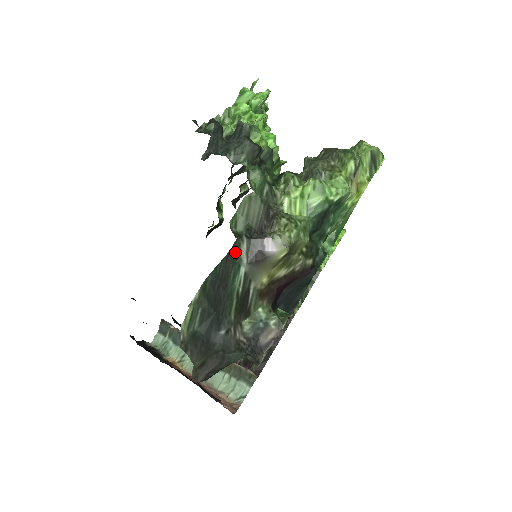
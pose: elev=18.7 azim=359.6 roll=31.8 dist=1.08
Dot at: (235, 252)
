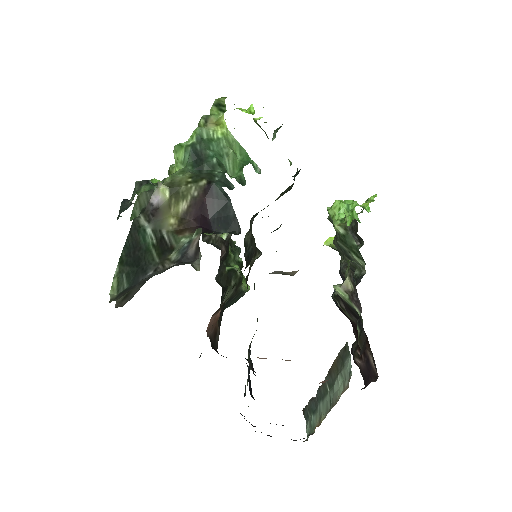
Dot at: (136, 226)
